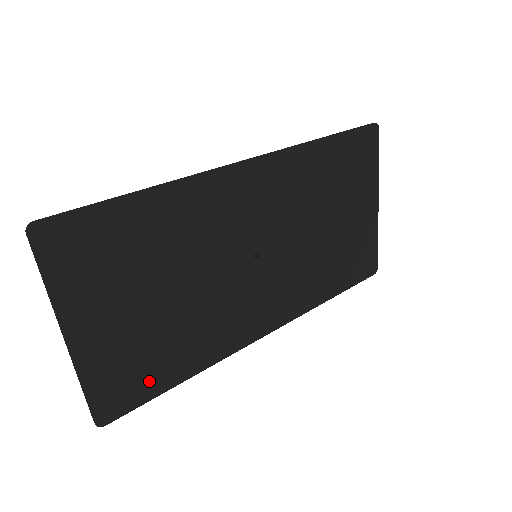
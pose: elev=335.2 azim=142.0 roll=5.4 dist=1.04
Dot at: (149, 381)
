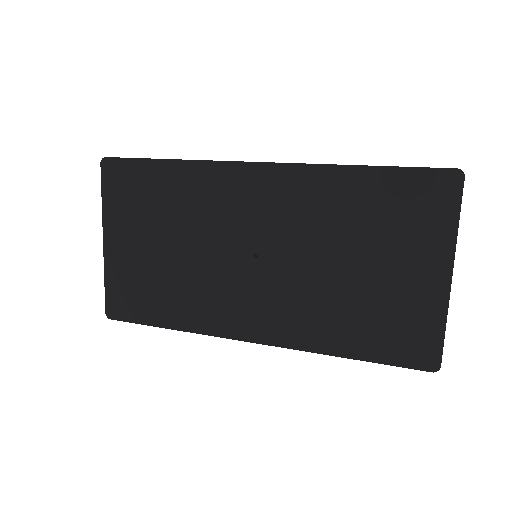
Dot at: (144, 308)
